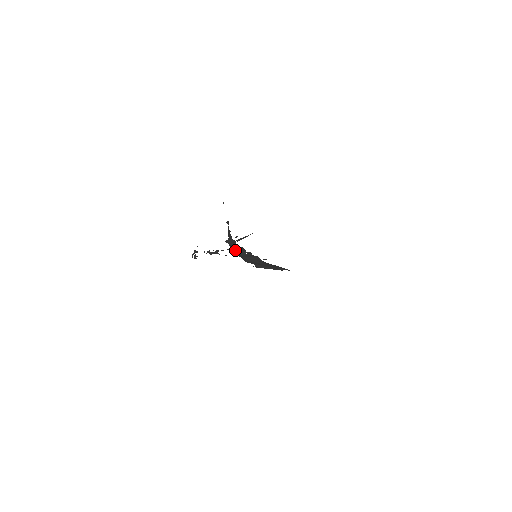
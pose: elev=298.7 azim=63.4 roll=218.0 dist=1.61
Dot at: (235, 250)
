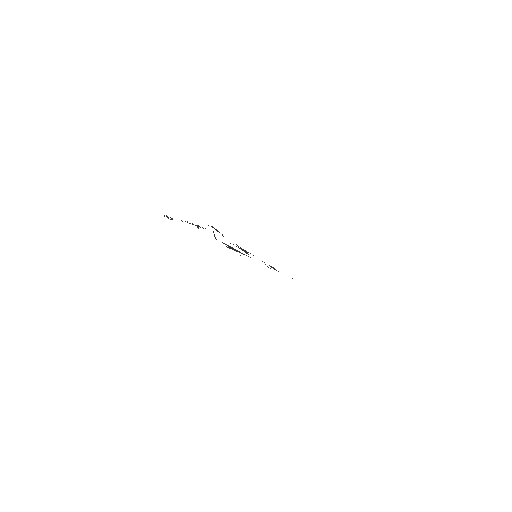
Dot at: occluded
